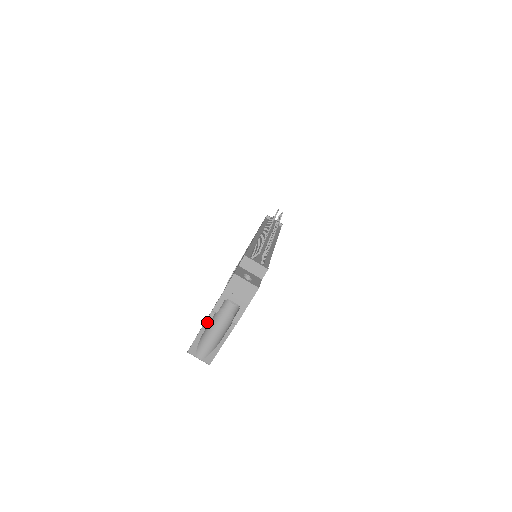
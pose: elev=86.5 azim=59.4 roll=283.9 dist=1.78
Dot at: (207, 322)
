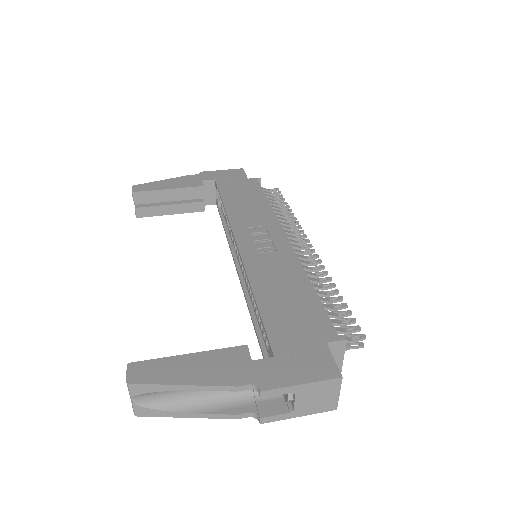
Dot at: (224, 388)
